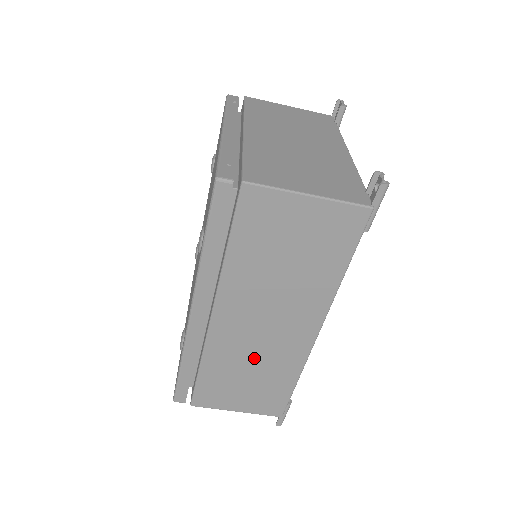
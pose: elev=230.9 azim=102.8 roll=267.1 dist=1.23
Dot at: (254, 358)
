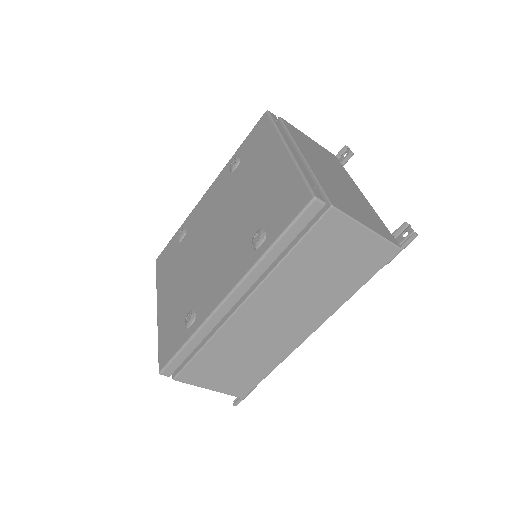
Dot at: (253, 345)
